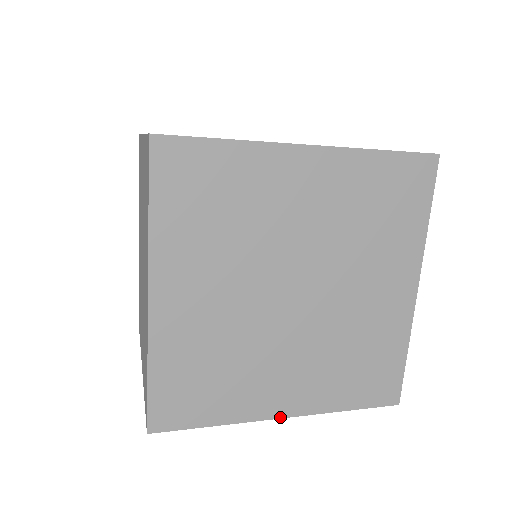
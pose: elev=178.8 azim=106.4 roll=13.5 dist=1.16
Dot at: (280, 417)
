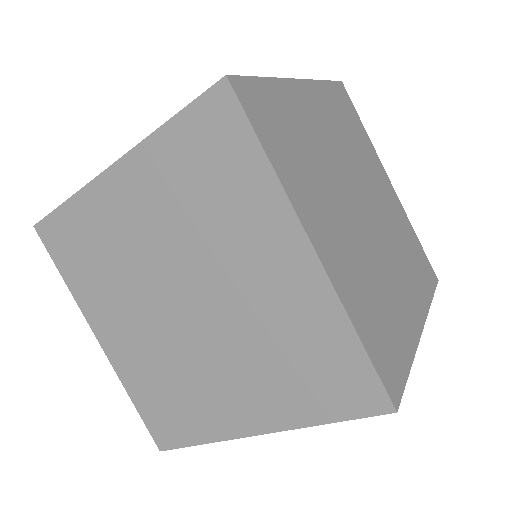
Dot at: (110, 167)
